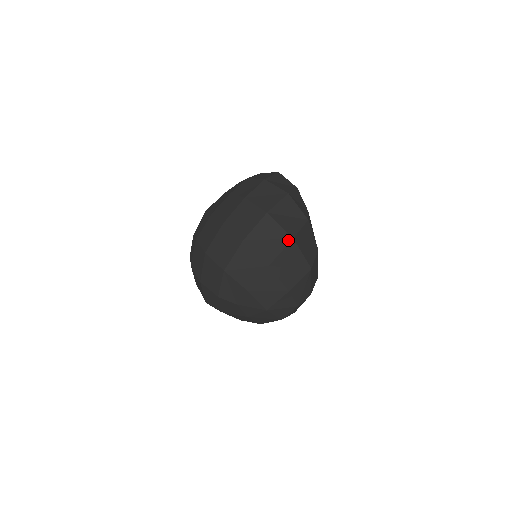
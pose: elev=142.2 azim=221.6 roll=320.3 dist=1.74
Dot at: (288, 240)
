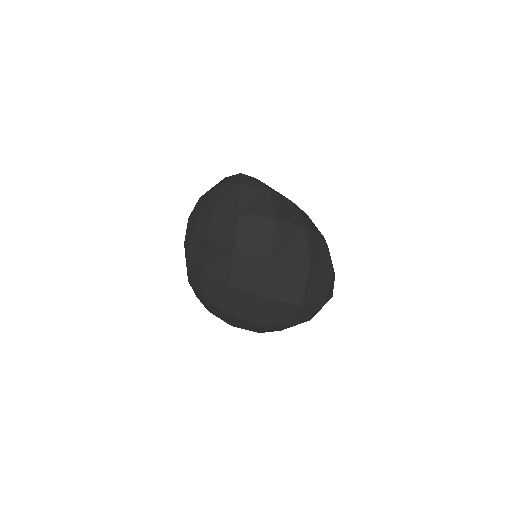
Dot at: (306, 271)
